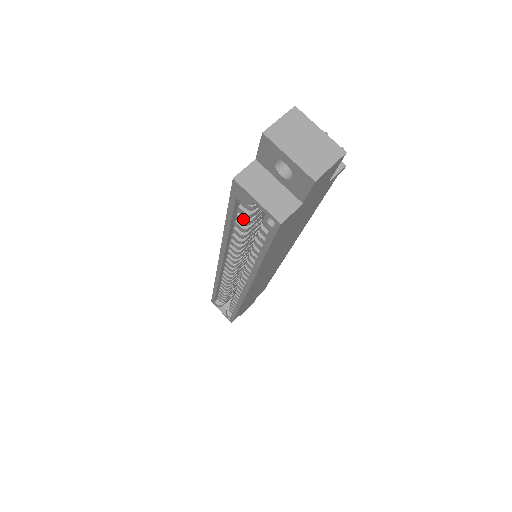
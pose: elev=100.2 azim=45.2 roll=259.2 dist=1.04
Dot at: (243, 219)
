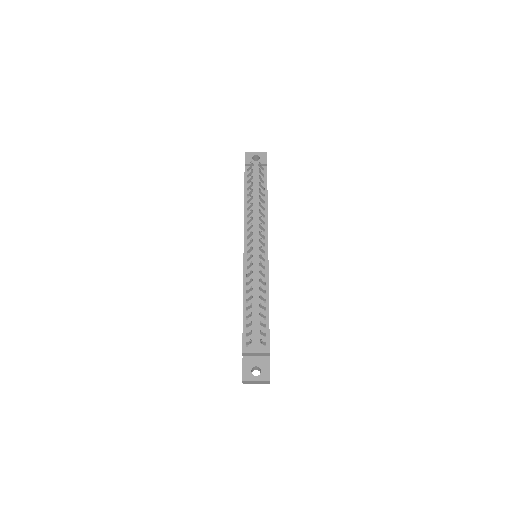
Dot at: occluded
